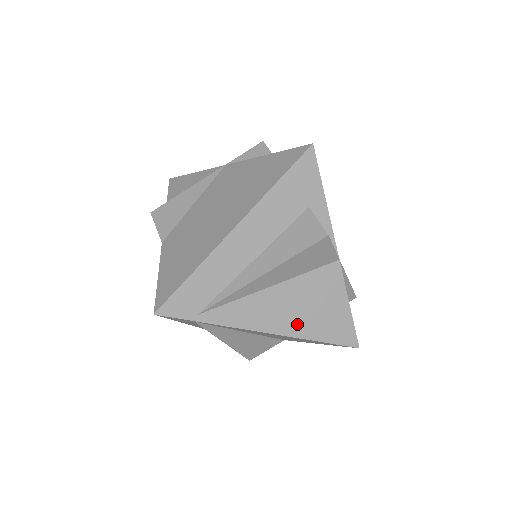
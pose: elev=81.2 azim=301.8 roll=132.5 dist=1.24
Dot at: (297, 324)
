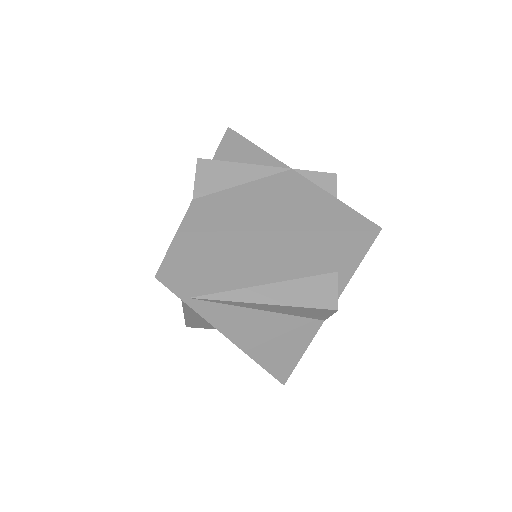
Dot at: (256, 346)
